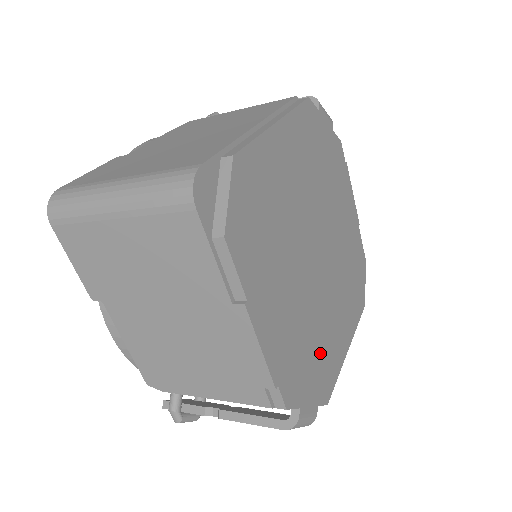
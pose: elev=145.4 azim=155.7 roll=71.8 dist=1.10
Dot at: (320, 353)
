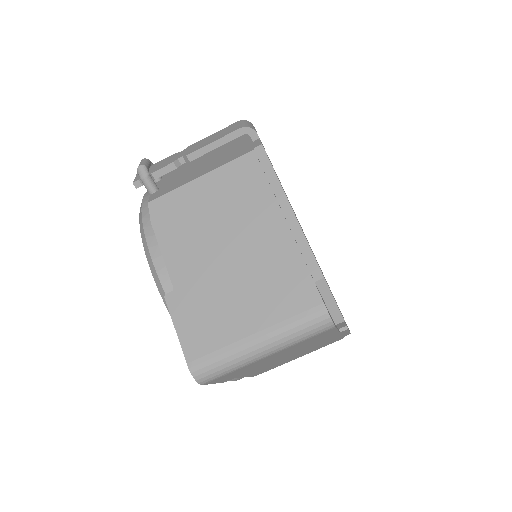
Dot at: occluded
